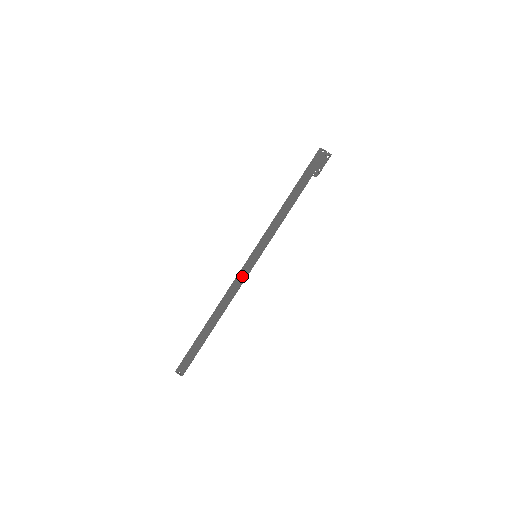
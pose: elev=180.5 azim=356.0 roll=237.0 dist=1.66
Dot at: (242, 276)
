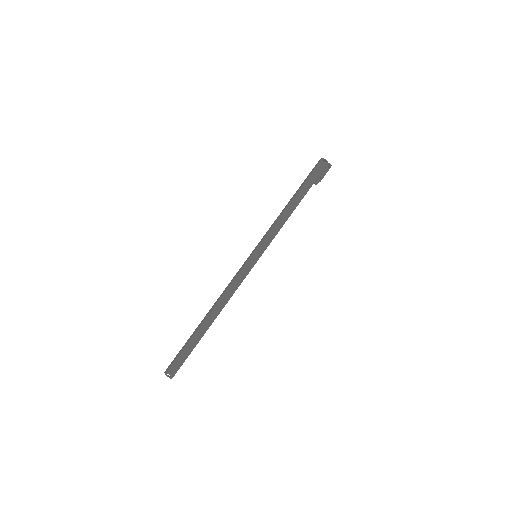
Dot at: (242, 275)
